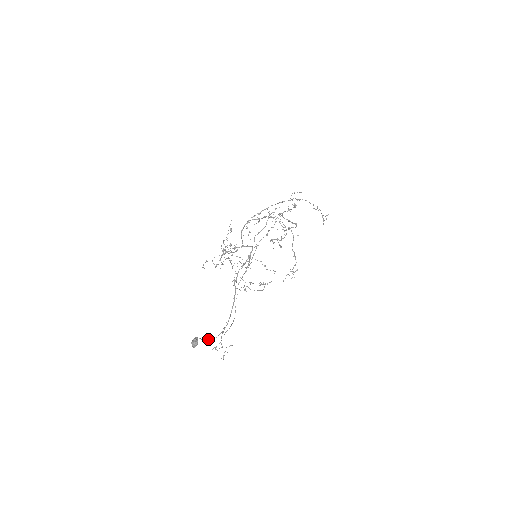
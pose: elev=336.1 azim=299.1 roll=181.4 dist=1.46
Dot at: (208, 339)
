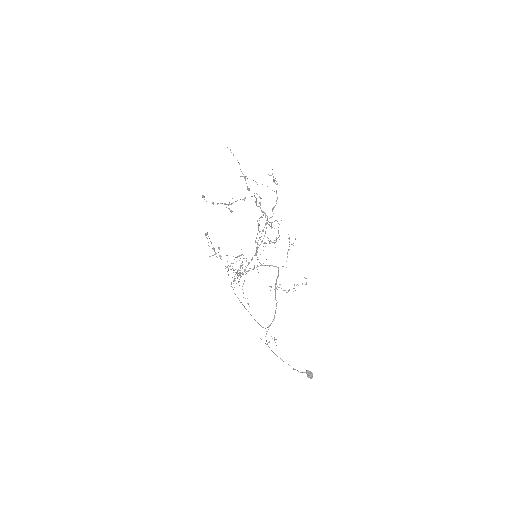
Dot at: (267, 344)
